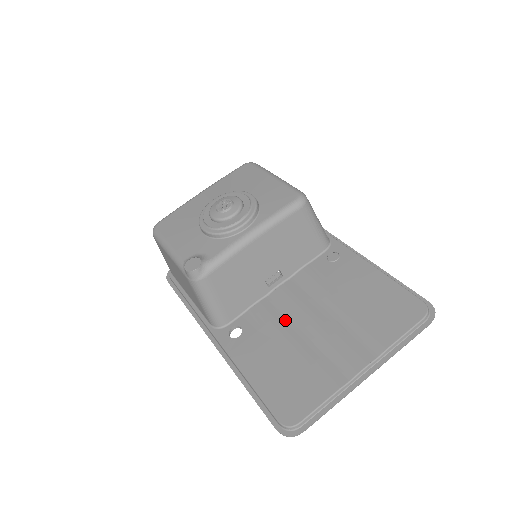
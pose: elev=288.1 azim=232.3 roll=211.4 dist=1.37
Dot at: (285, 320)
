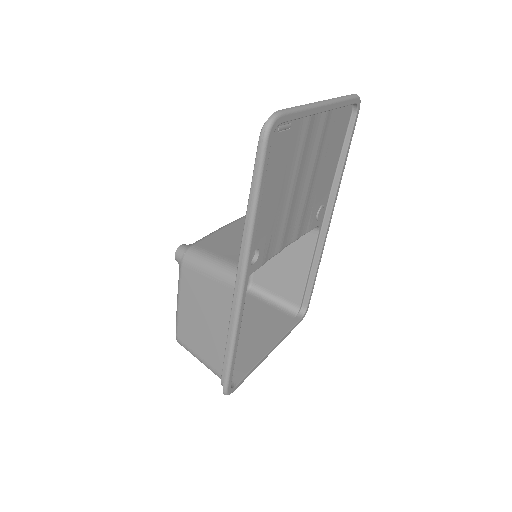
Dot at: occluded
